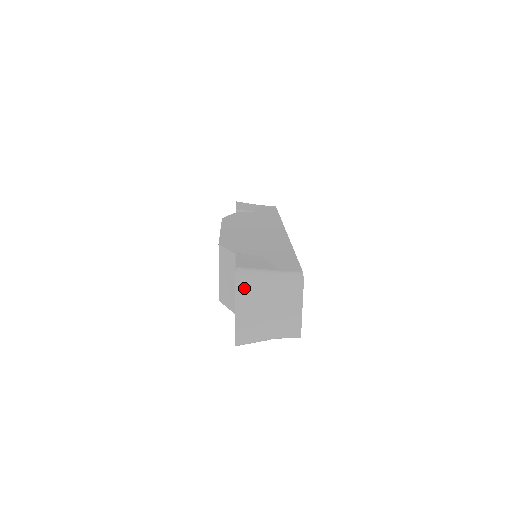
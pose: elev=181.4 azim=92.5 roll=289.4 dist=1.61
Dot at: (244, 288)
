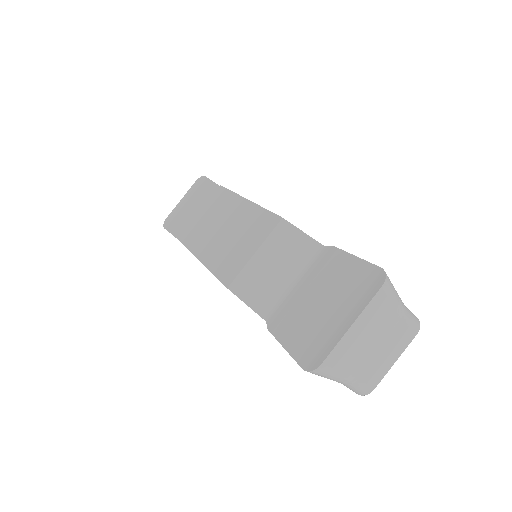
Dot at: (381, 300)
